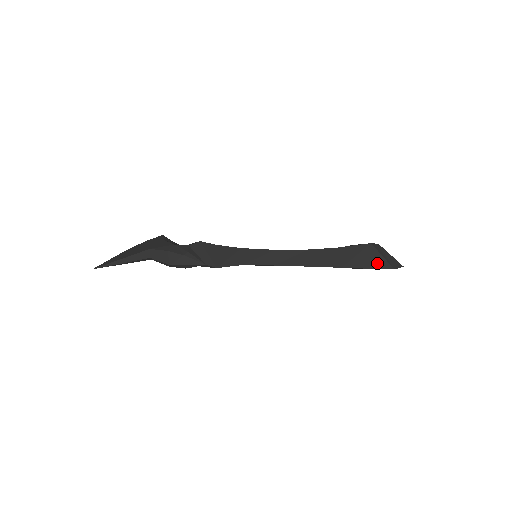
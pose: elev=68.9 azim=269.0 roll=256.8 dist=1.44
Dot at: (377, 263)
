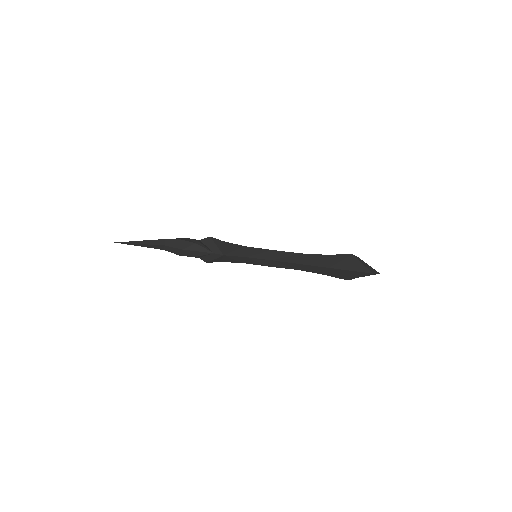
Dot at: (358, 268)
